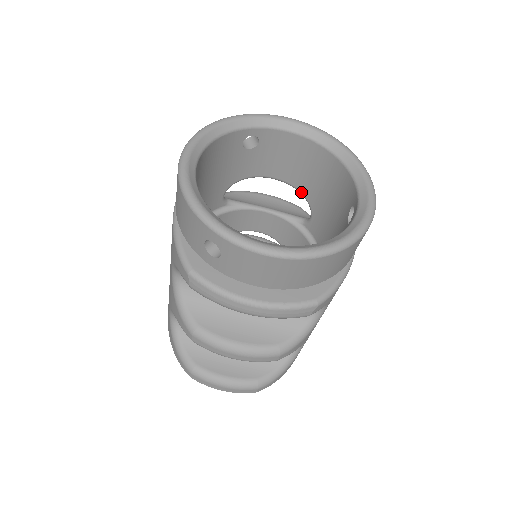
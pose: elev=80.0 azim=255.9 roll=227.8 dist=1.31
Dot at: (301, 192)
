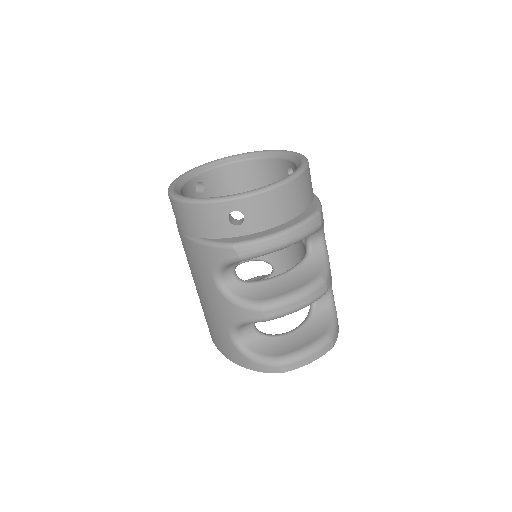
Dot at: occluded
